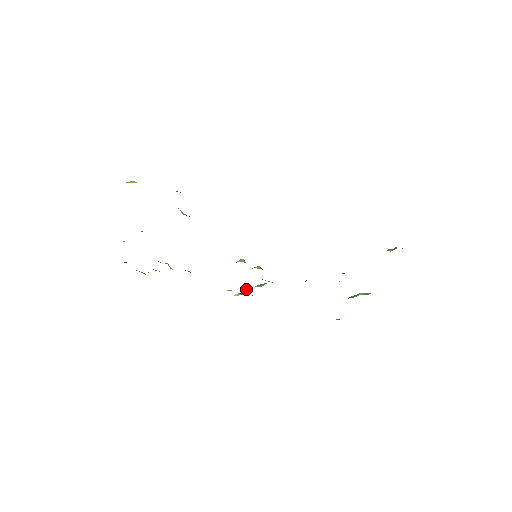
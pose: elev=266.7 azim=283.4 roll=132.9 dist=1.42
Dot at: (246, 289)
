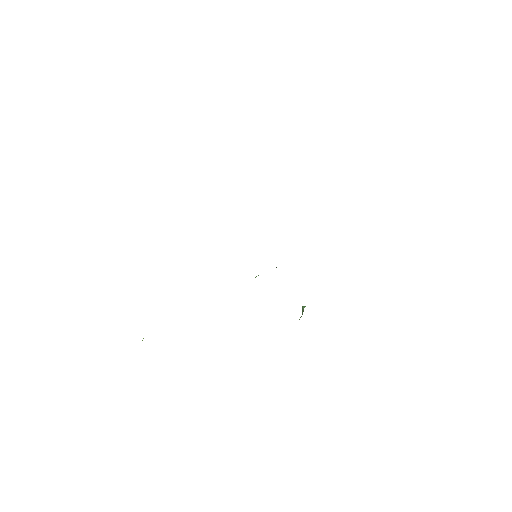
Dot at: (302, 307)
